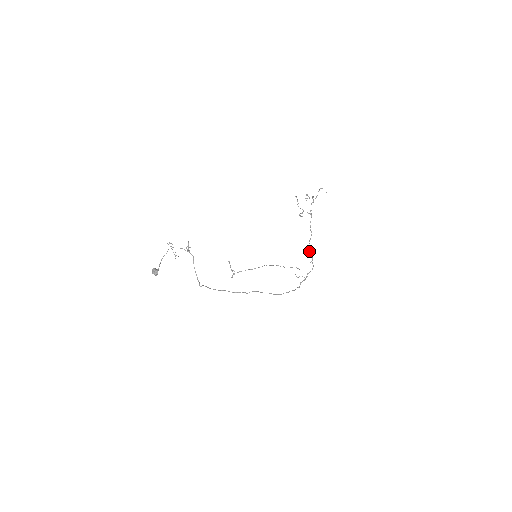
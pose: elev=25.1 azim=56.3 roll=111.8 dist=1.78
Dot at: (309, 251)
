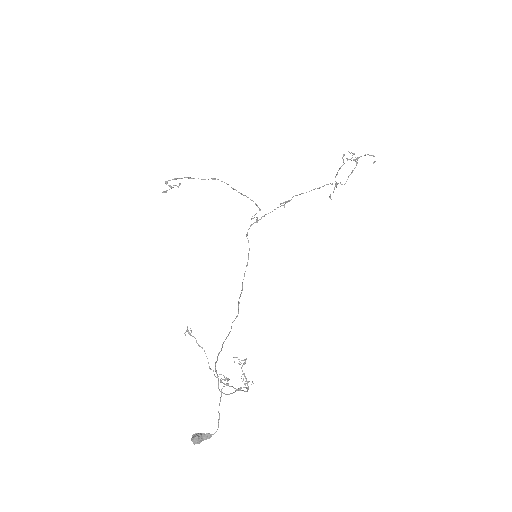
Dot at: (289, 201)
